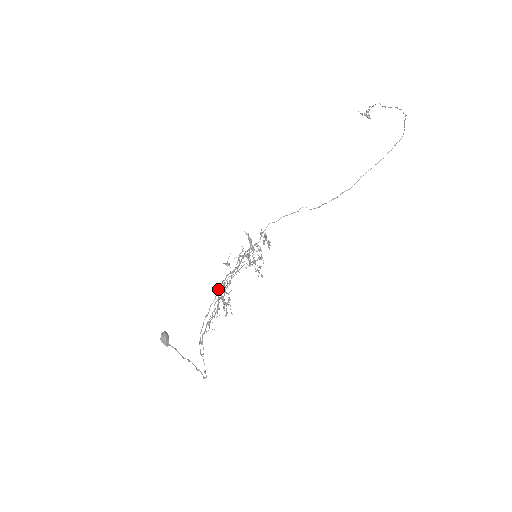
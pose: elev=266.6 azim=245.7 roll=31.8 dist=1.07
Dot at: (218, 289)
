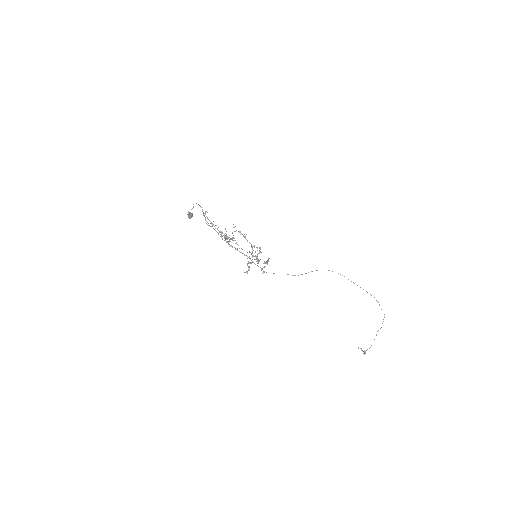
Dot at: occluded
